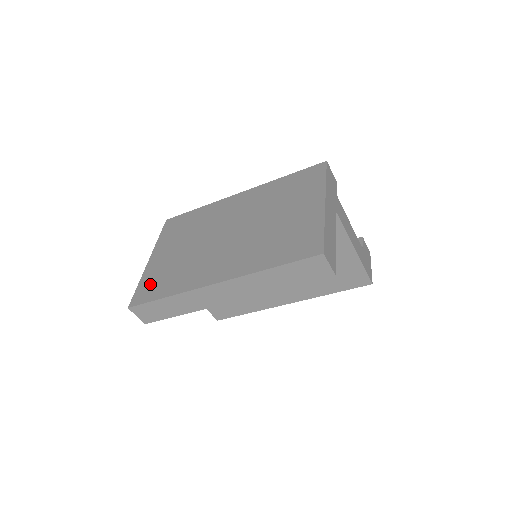
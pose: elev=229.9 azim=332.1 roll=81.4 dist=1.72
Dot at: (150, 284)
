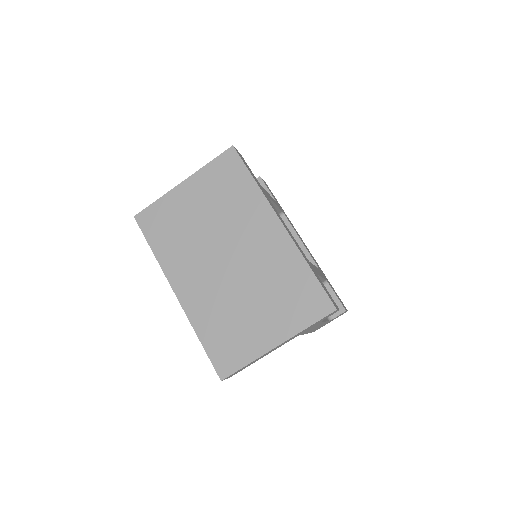
Dot at: (159, 217)
